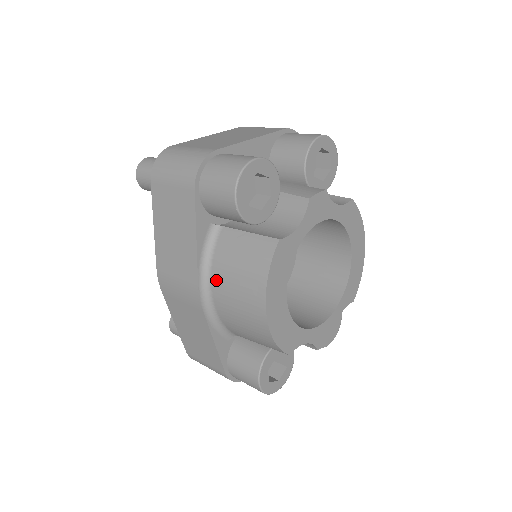
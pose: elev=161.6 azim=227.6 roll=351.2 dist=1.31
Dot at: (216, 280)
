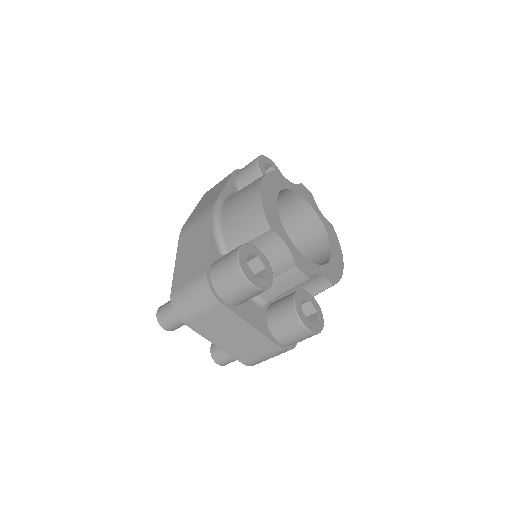
Dot at: (229, 199)
